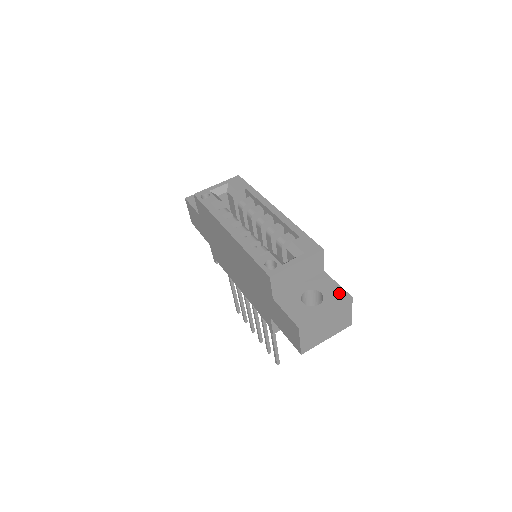
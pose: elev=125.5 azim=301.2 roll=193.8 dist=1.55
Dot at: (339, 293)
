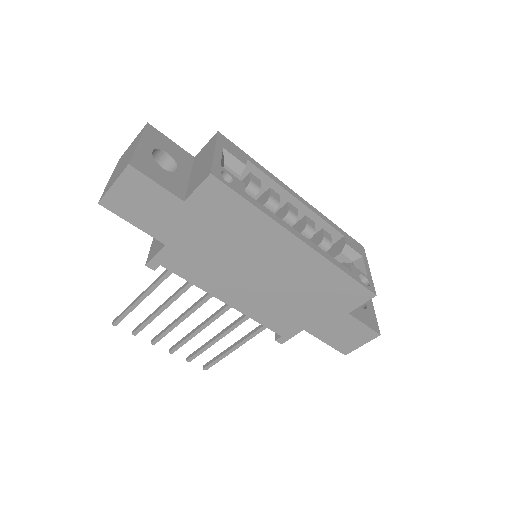
Dot at: occluded
